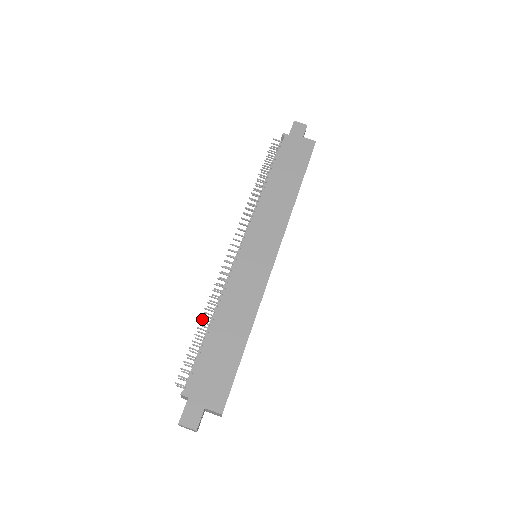
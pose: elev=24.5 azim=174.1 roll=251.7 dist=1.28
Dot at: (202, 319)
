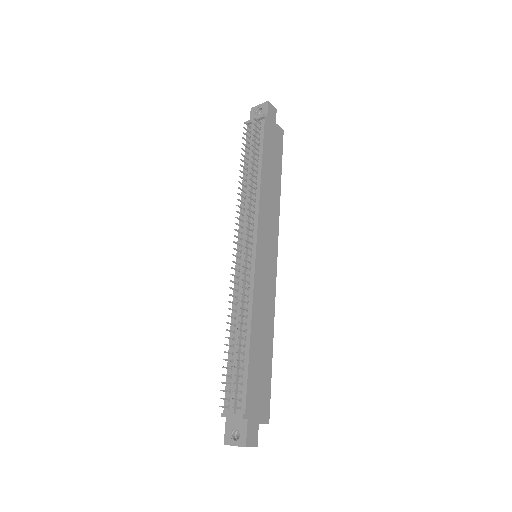
Dot at: (226, 330)
